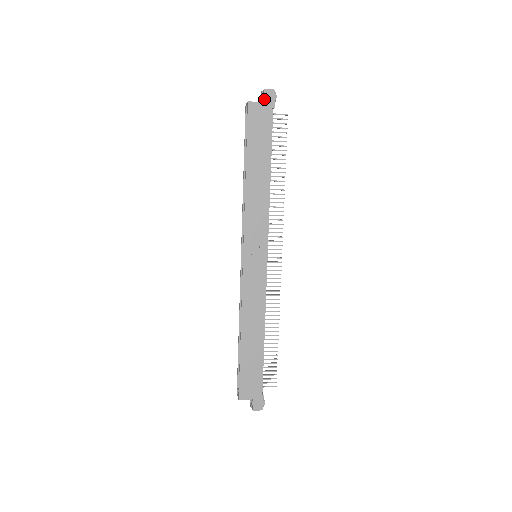
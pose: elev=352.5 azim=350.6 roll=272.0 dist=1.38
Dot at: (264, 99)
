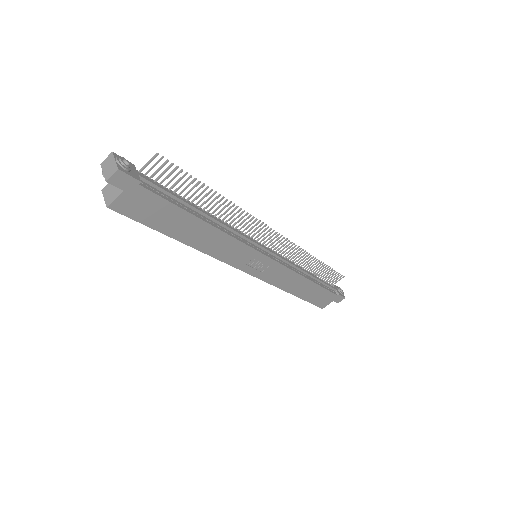
Dot at: (119, 188)
